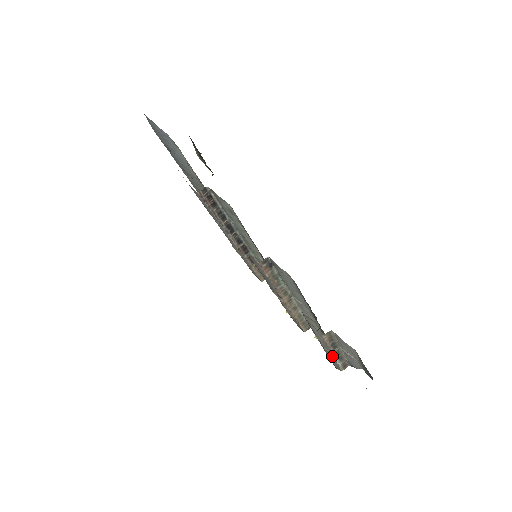
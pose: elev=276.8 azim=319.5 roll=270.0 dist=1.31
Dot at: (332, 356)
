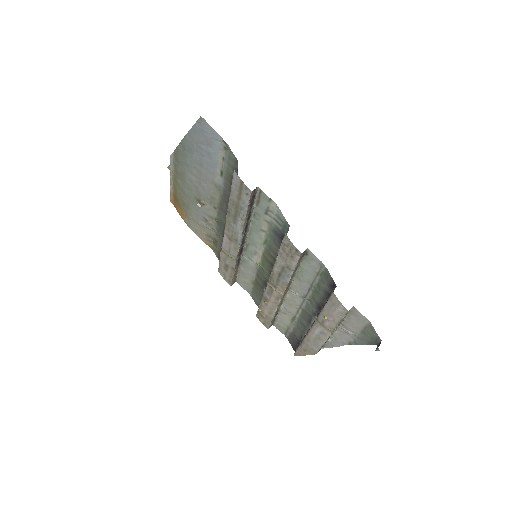
Dot at: (327, 336)
